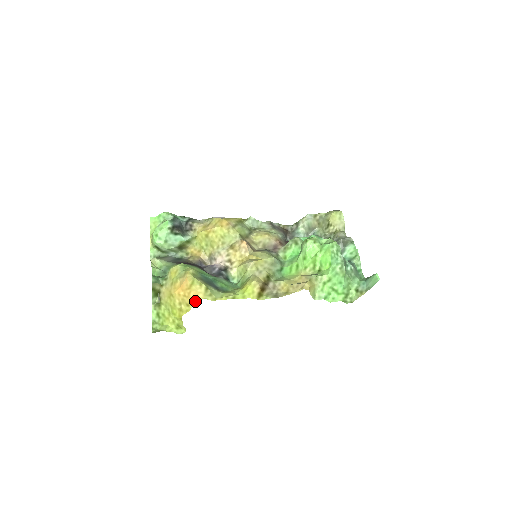
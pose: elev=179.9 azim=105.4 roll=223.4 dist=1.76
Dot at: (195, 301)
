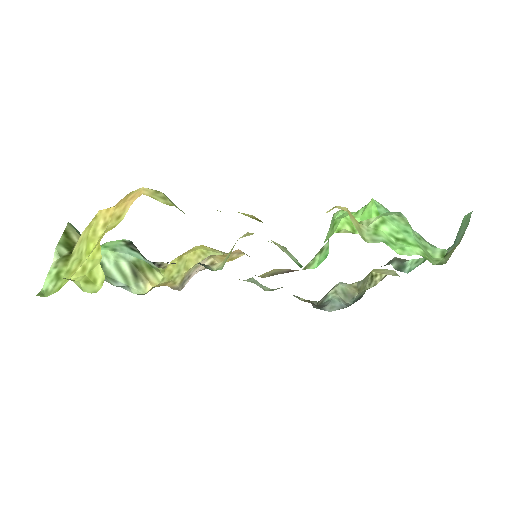
Dot at: (133, 201)
